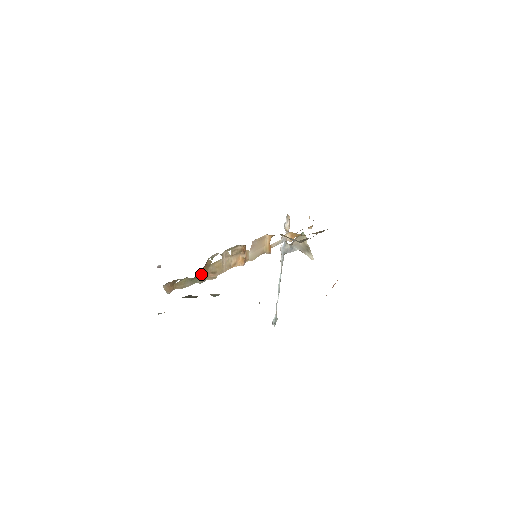
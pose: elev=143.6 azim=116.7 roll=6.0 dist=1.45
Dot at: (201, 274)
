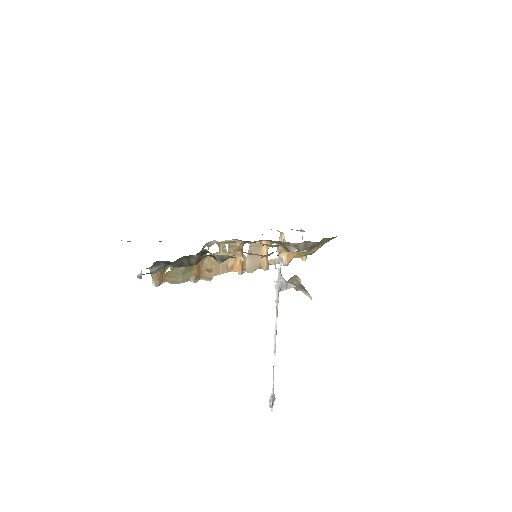
Dot at: (195, 266)
